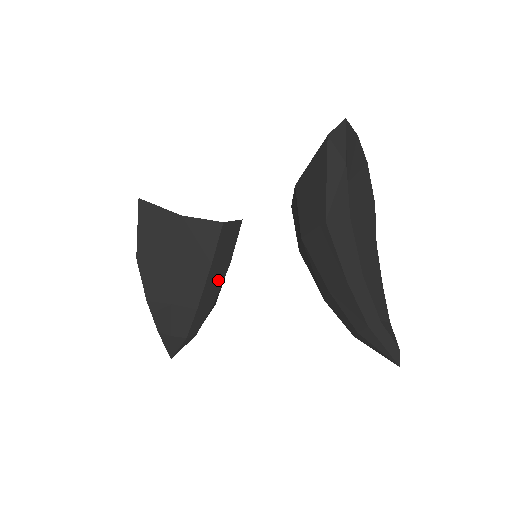
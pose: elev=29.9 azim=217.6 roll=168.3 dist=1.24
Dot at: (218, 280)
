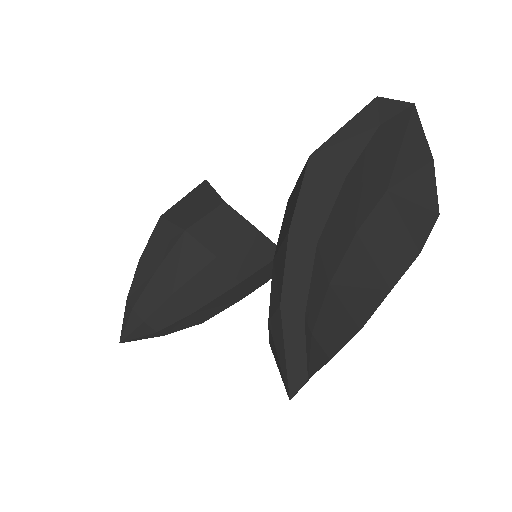
Dot at: (216, 286)
